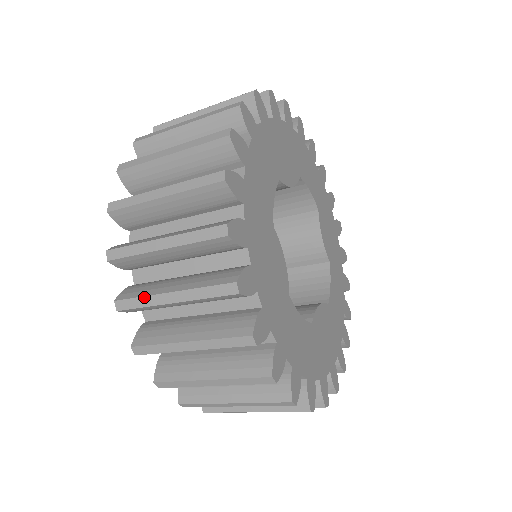
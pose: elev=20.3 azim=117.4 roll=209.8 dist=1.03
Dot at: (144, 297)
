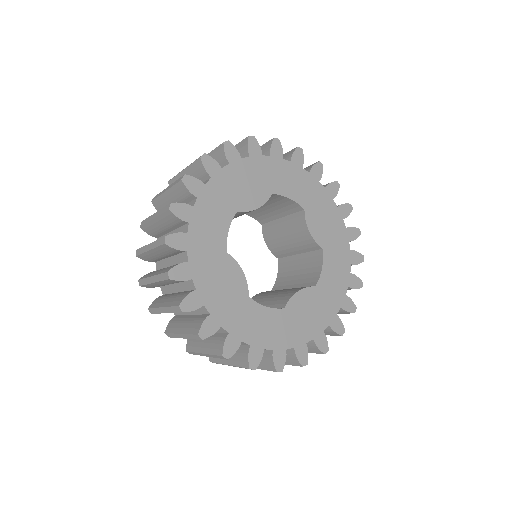
Dot at: (155, 308)
